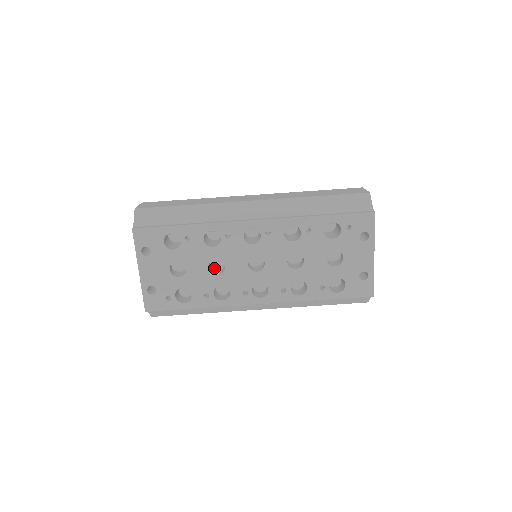
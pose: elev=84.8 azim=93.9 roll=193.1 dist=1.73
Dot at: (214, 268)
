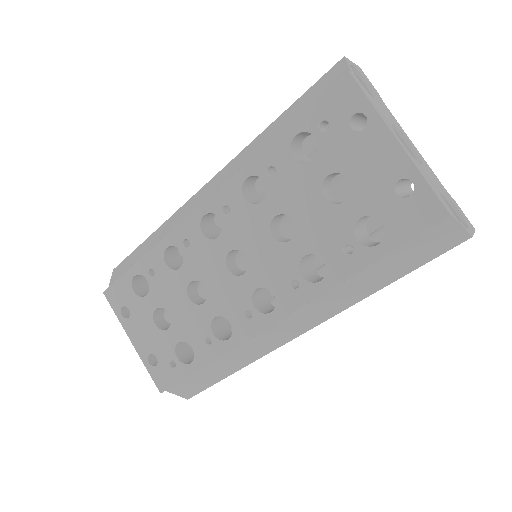
Dot at: occluded
